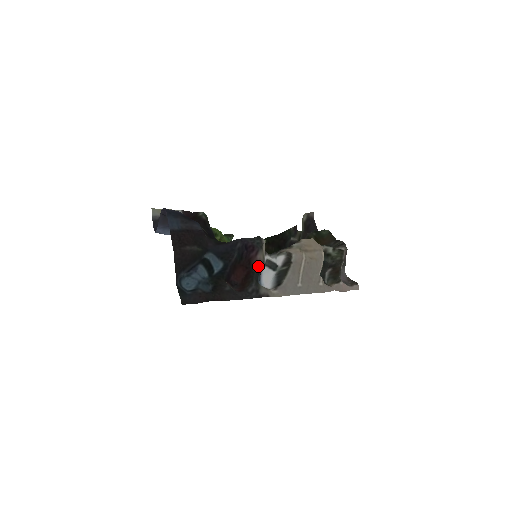
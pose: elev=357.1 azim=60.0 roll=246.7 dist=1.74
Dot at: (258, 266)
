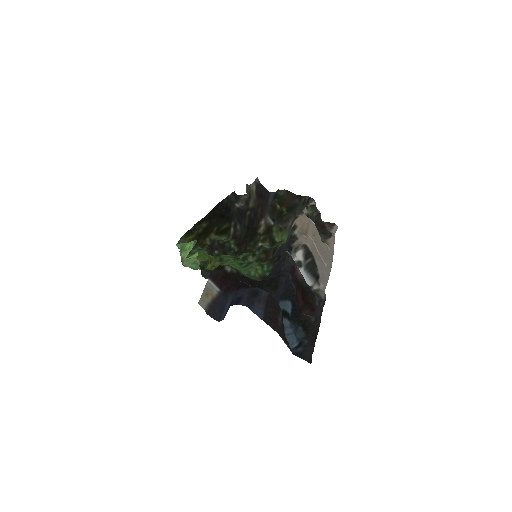
Dot at: (303, 278)
